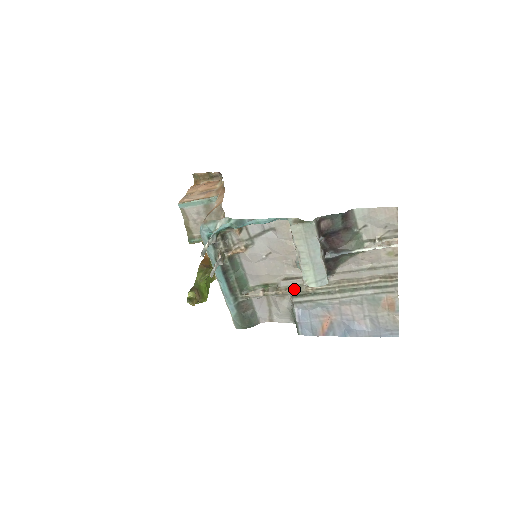
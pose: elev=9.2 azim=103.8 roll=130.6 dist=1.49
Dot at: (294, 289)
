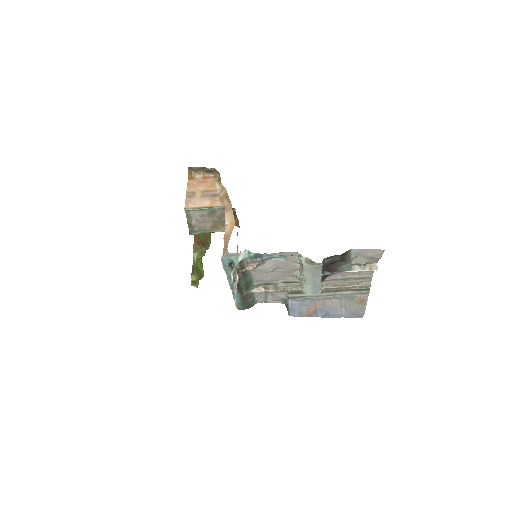
Dot at: (291, 289)
